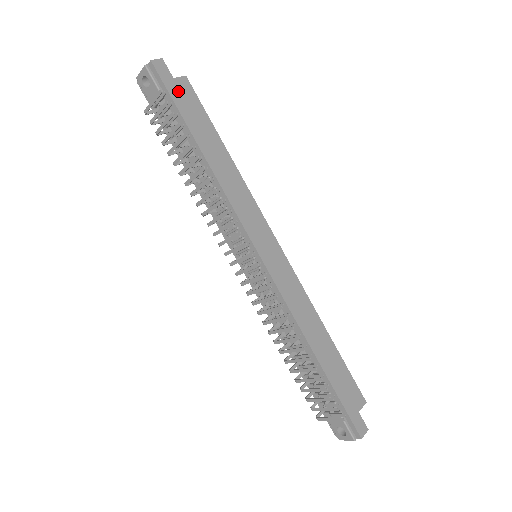
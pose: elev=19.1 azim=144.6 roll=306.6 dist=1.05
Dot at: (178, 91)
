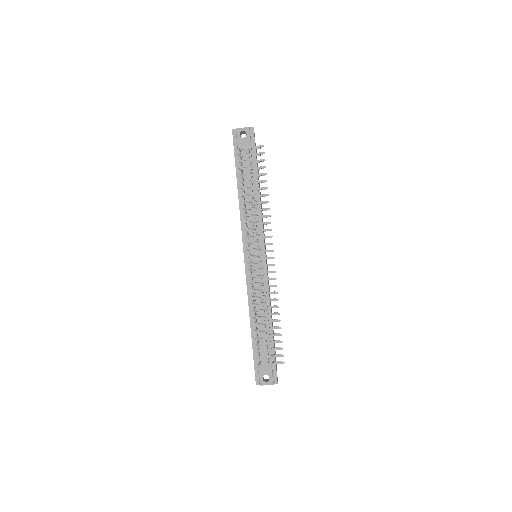
Dot at: occluded
